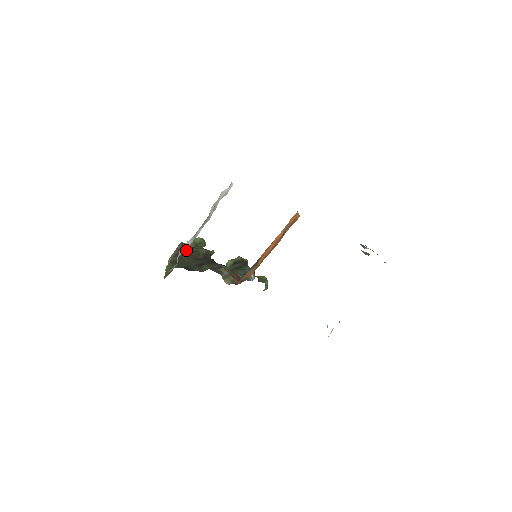
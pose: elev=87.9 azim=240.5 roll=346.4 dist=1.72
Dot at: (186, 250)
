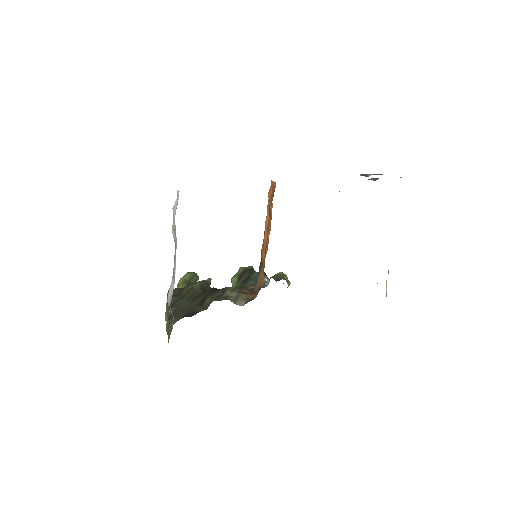
Dot at: (178, 295)
